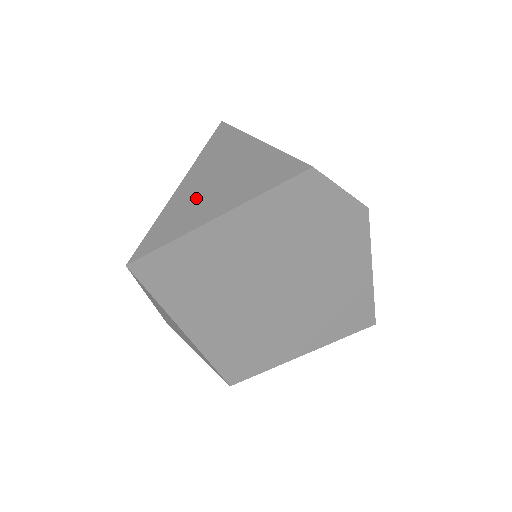
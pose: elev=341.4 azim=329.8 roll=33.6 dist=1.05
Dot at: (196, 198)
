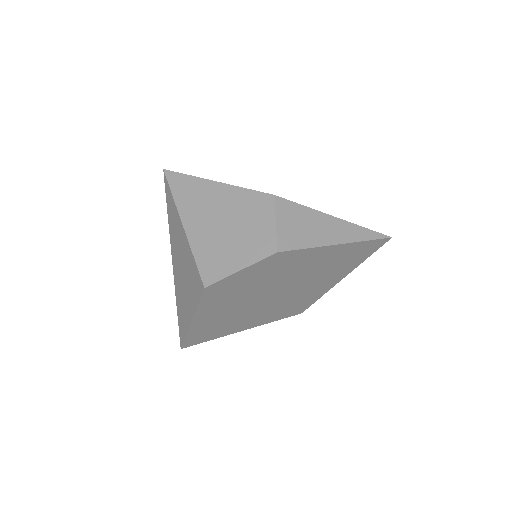
Dot at: (181, 296)
